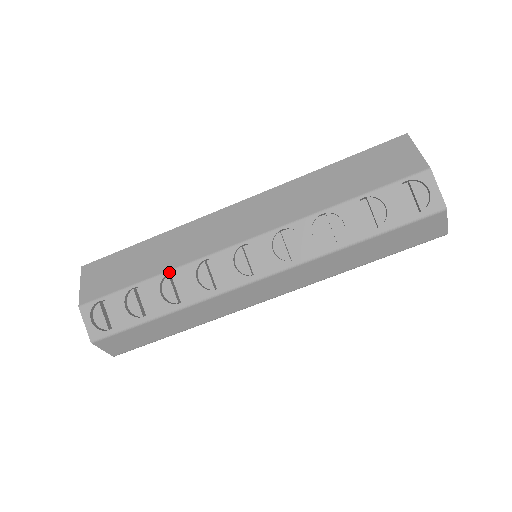
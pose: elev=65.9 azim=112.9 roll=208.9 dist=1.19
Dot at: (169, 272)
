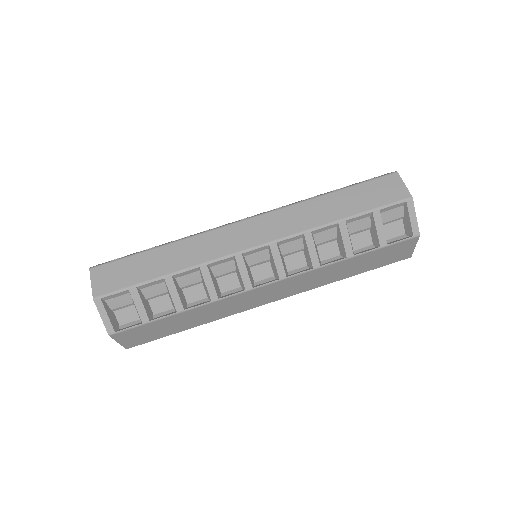
Dot at: (181, 238)
